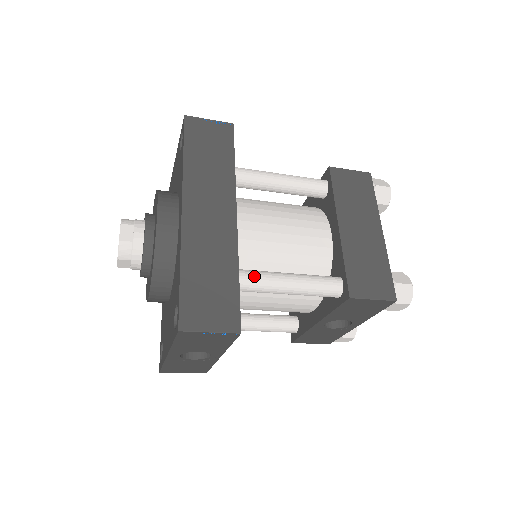
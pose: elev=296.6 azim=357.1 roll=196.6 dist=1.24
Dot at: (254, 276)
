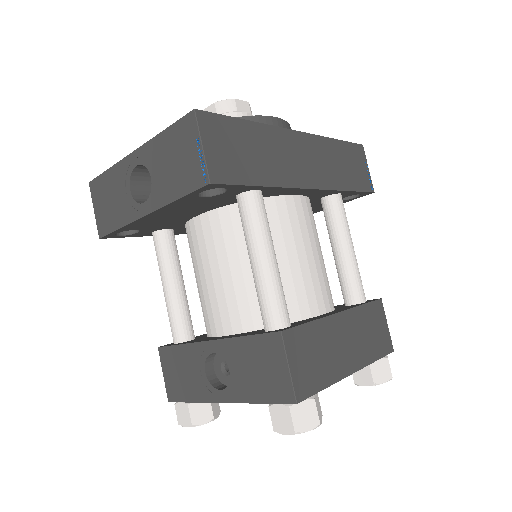
Dot at: (263, 210)
